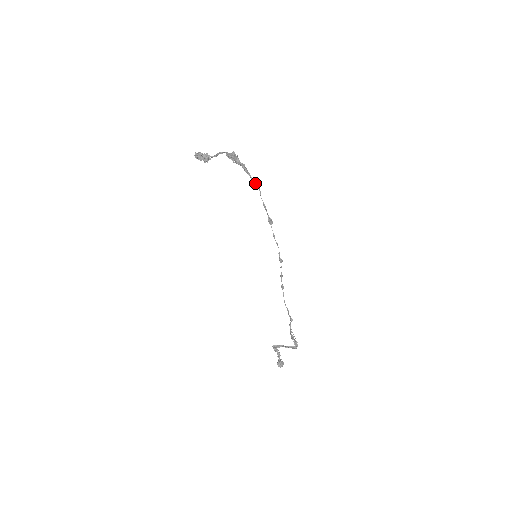
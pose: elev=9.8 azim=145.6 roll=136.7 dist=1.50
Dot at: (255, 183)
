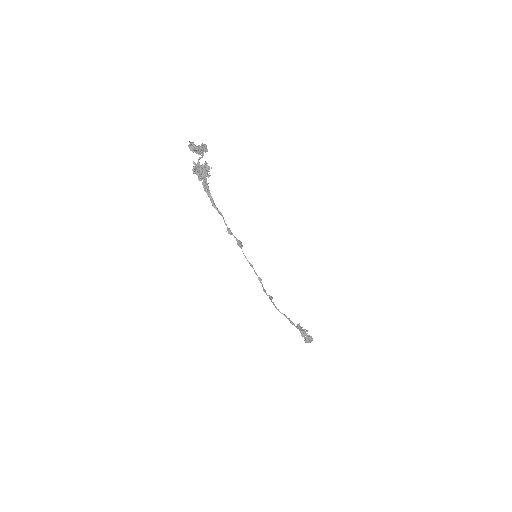
Dot at: (214, 207)
